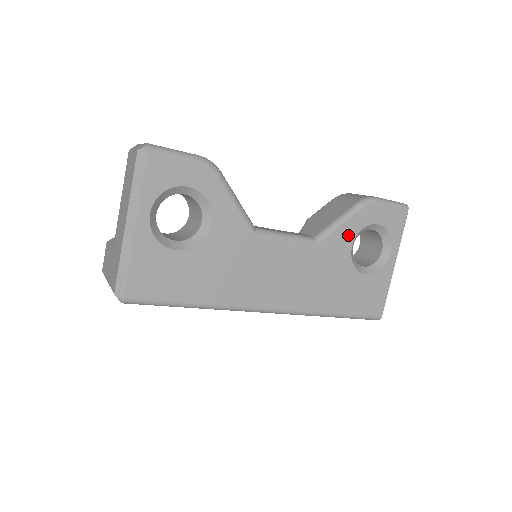
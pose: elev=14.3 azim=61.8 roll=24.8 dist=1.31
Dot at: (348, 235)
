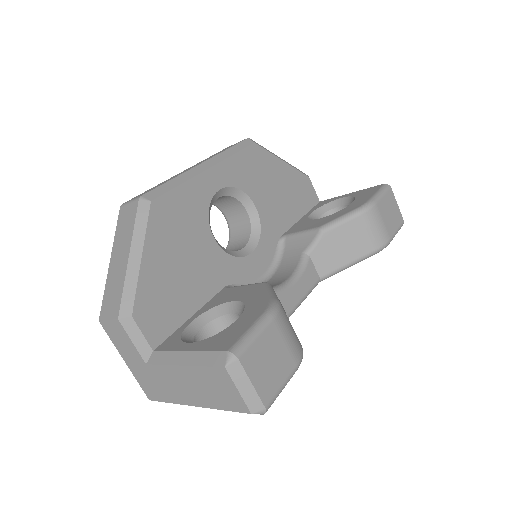
Dot at: occluded
